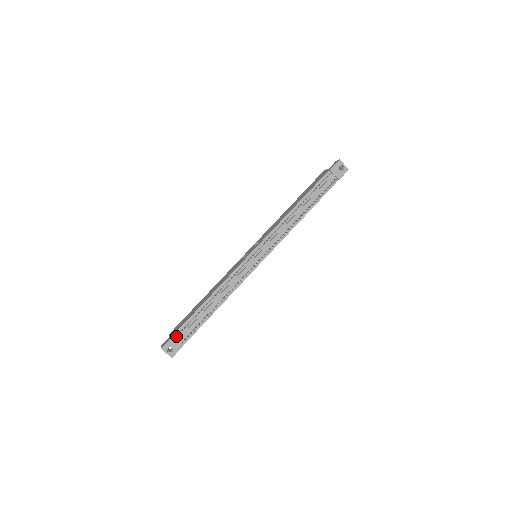
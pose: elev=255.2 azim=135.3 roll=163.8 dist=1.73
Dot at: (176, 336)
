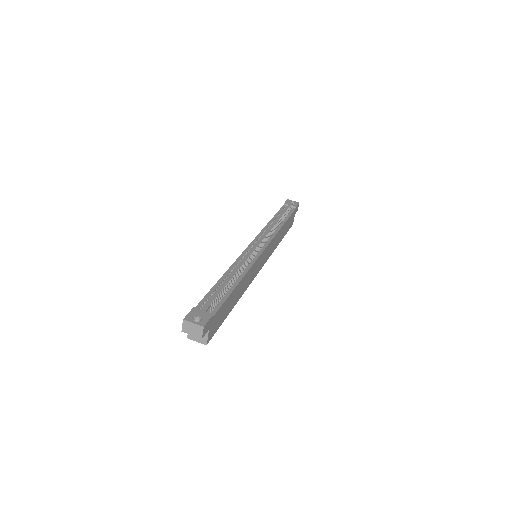
Dot at: occluded
